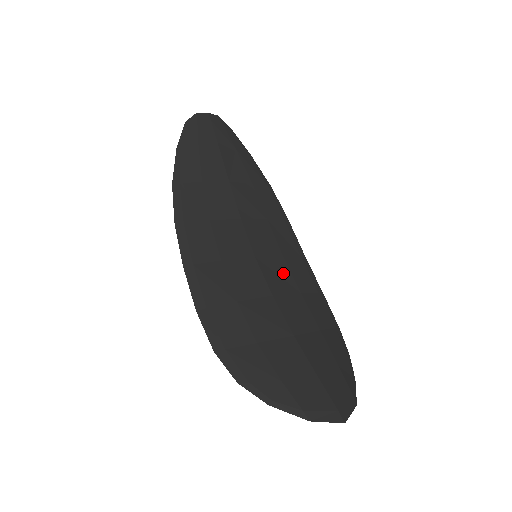
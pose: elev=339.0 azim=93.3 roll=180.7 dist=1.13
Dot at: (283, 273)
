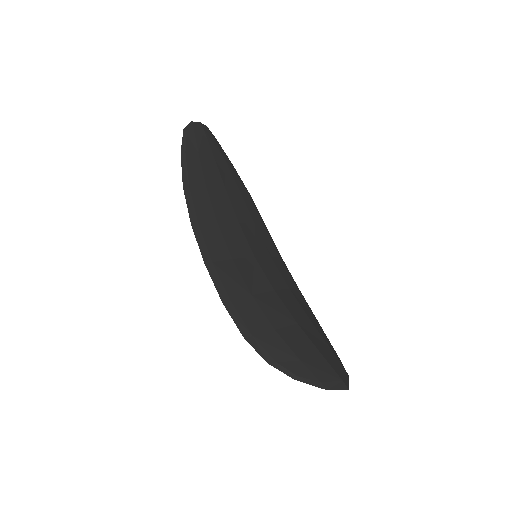
Dot at: (275, 271)
